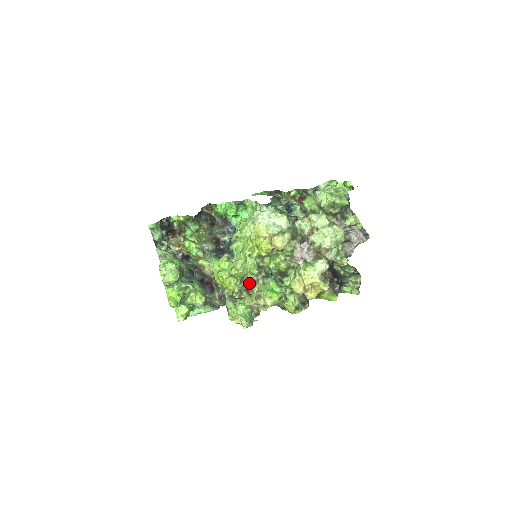
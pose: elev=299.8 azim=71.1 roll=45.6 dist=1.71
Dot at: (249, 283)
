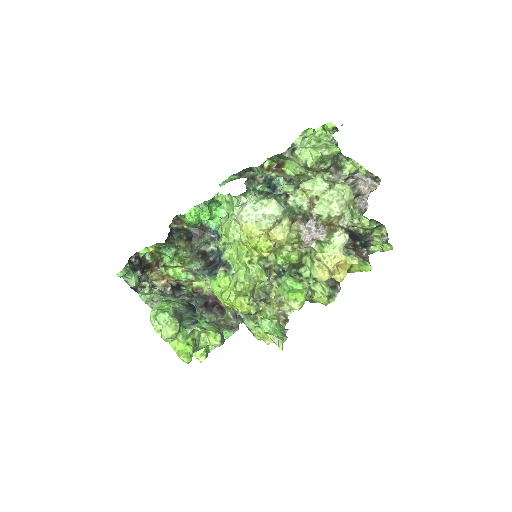
Dot at: (262, 291)
